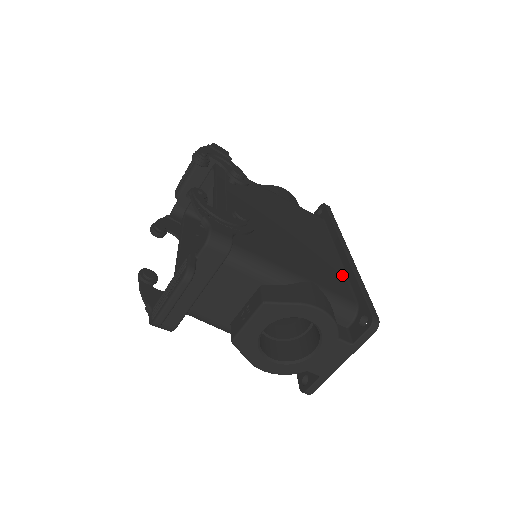
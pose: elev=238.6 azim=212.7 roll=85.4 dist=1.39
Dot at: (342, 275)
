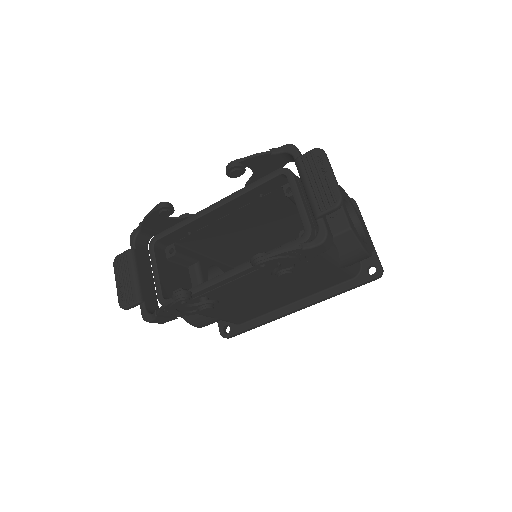
Dot at: occluded
